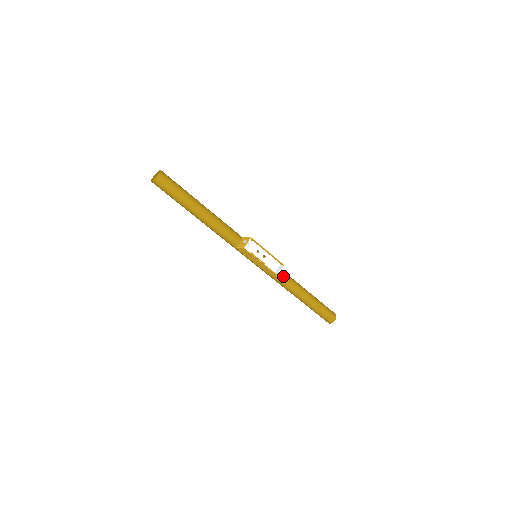
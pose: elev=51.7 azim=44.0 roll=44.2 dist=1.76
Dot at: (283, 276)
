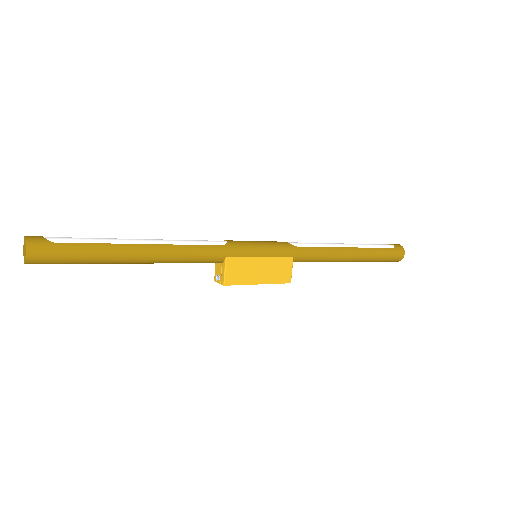
Dot at: occluded
